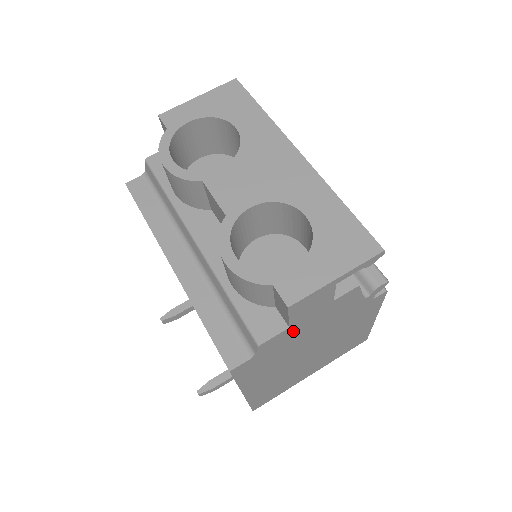
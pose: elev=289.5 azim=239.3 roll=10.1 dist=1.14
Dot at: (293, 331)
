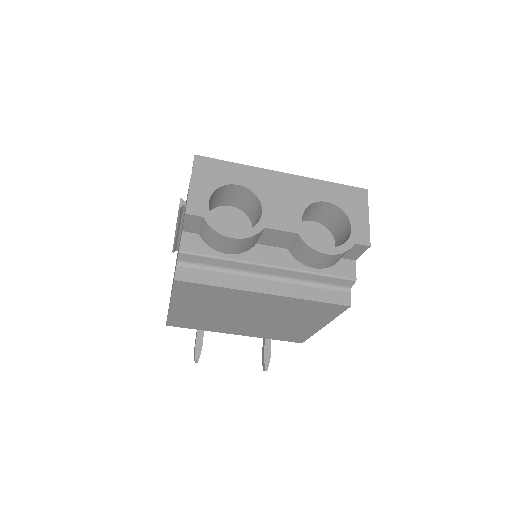
Dot at: occluded
